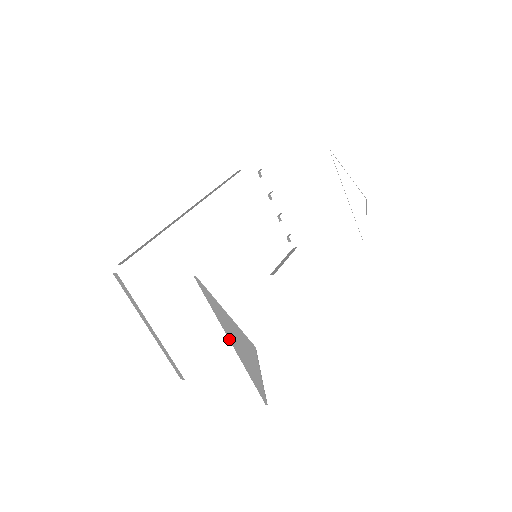
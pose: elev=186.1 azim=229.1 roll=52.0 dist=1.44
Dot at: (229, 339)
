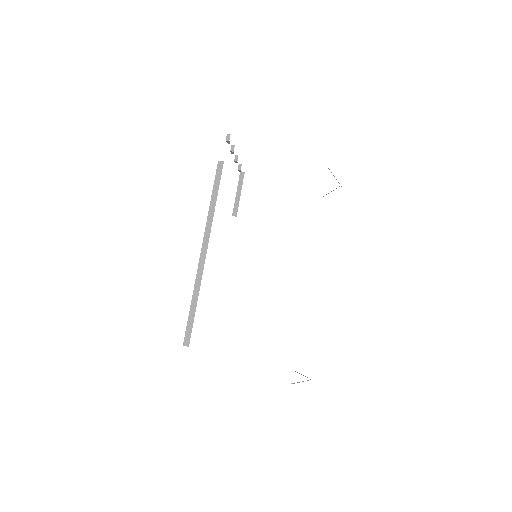
Dot at: occluded
